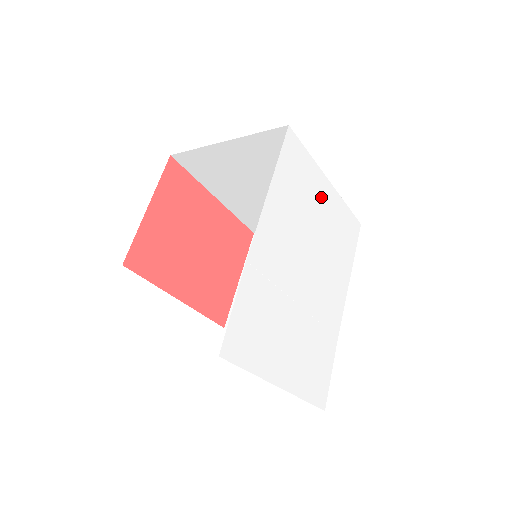
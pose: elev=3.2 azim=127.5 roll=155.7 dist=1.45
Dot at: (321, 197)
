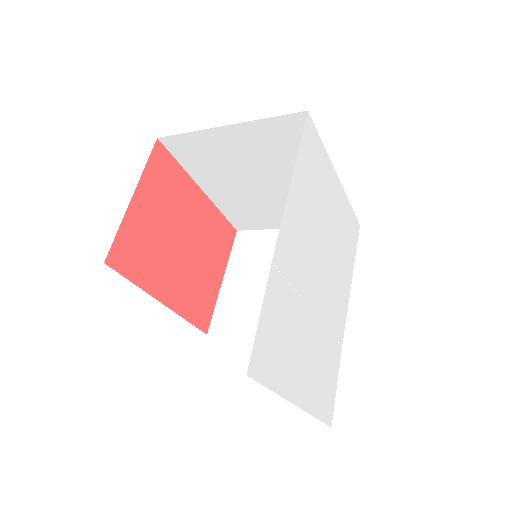
Dot at: (331, 193)
